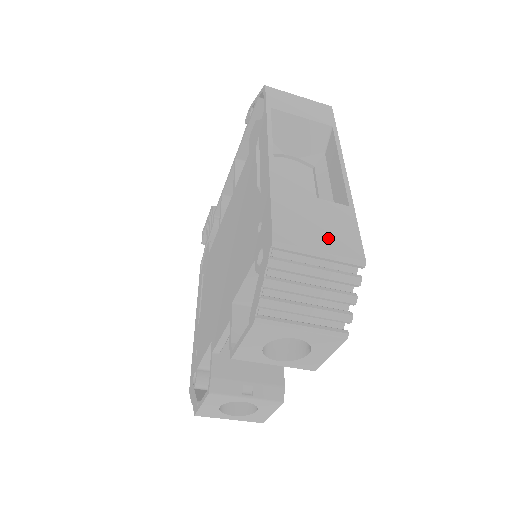
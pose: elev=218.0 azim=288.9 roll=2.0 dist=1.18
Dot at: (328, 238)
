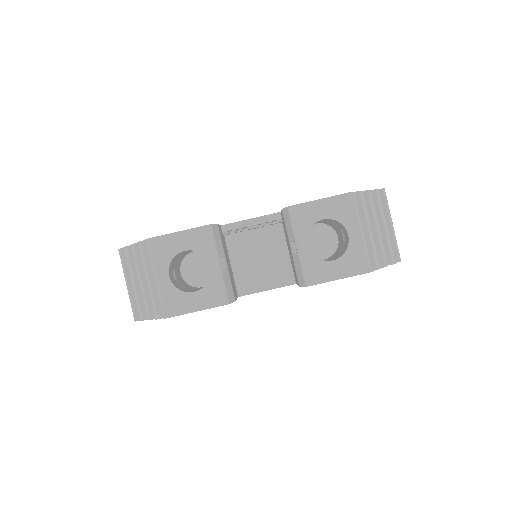
Dot at: occluded
